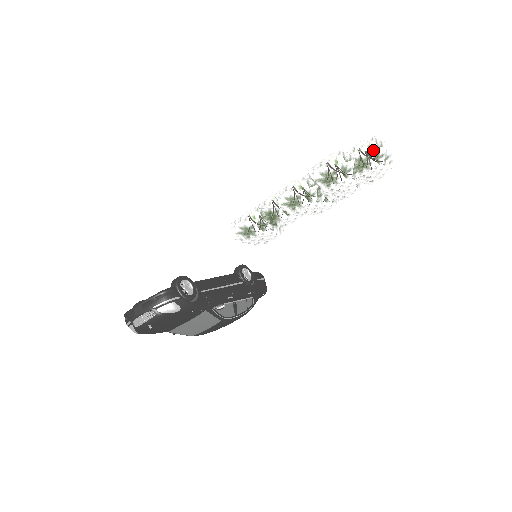
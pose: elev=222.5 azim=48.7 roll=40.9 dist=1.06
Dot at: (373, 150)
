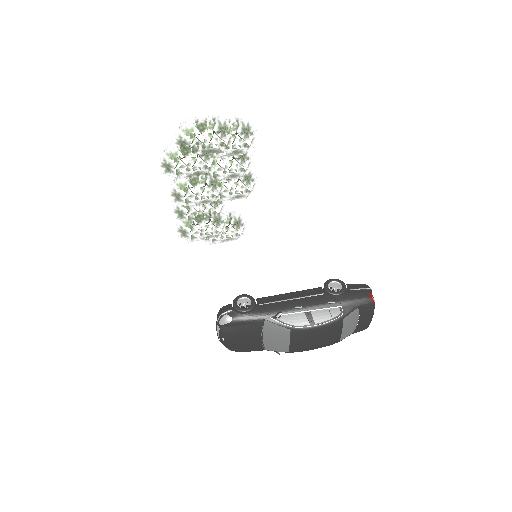
Dot at: (179, 130)
